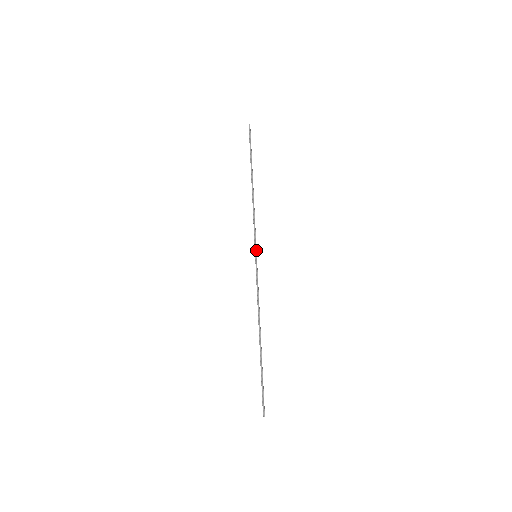
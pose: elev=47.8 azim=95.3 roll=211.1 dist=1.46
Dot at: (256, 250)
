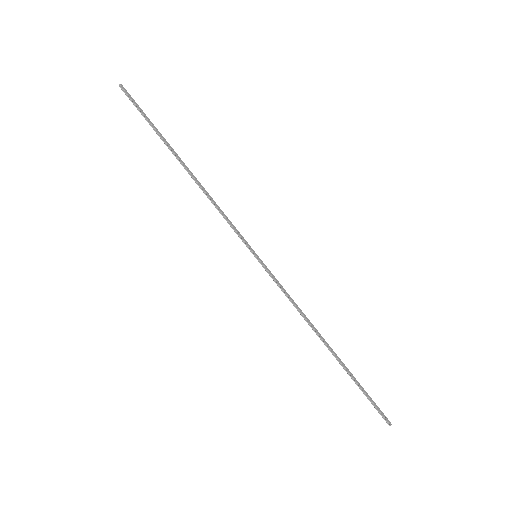
Dot at: (250, 250)
